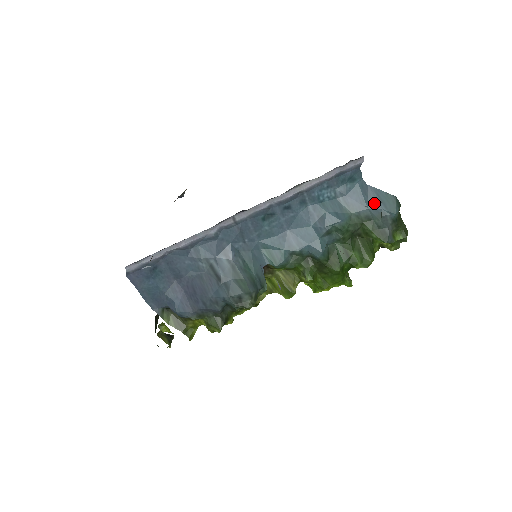
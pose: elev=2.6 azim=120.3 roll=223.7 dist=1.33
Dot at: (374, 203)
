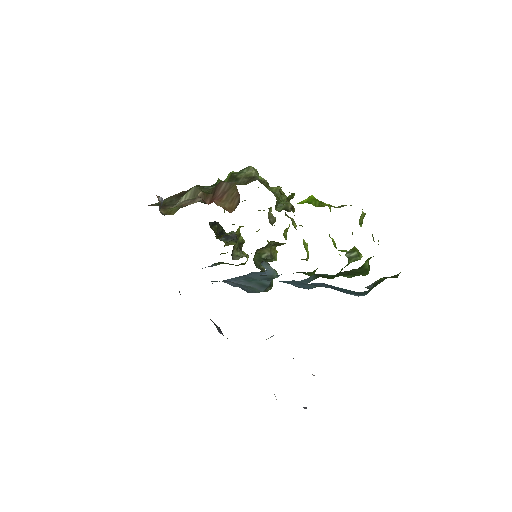
Dot at: occluded
